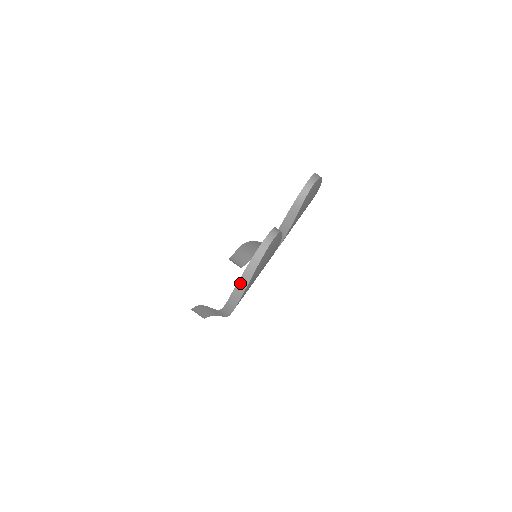
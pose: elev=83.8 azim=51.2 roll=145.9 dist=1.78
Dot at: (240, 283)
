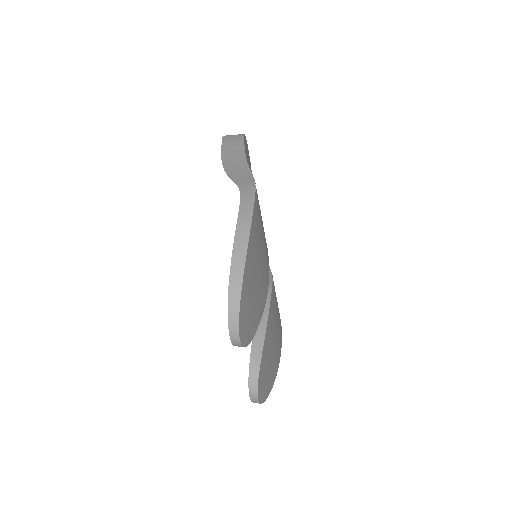
Dot at: occluded
